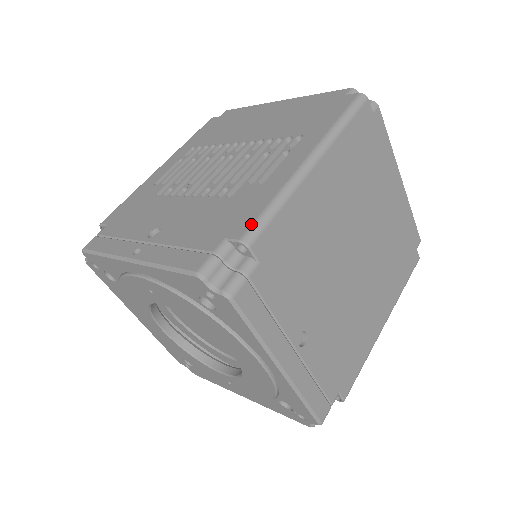
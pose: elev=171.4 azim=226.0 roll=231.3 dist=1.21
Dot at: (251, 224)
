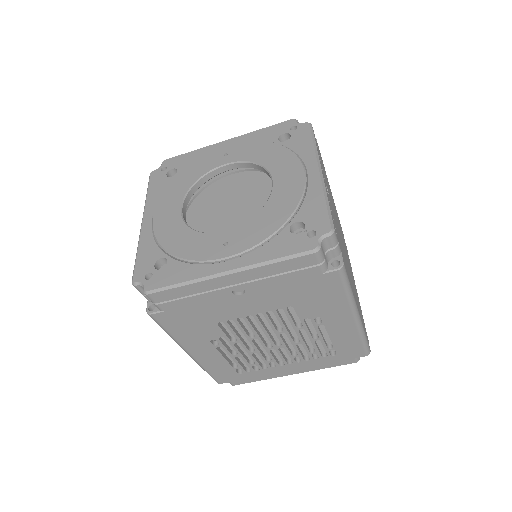
Dot at: occluded
